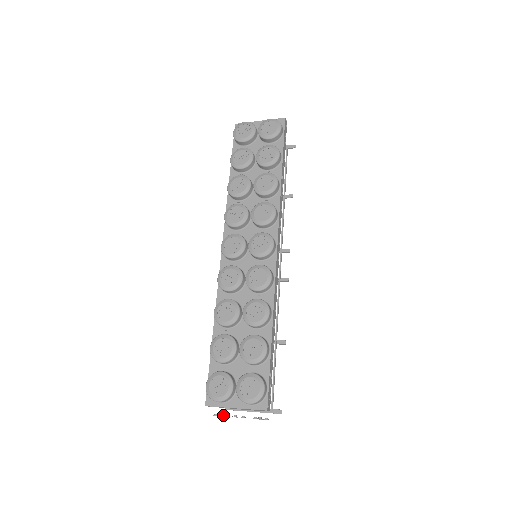
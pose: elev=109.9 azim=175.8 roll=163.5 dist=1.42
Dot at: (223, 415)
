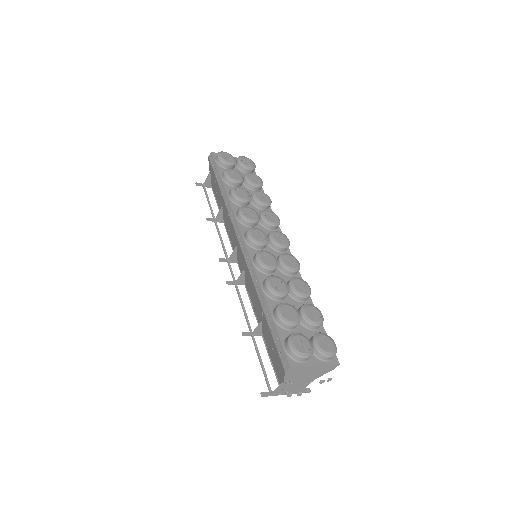
Dot at: (293, 382)
